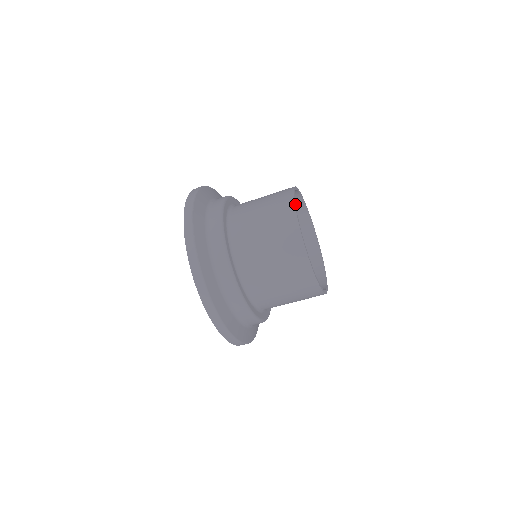
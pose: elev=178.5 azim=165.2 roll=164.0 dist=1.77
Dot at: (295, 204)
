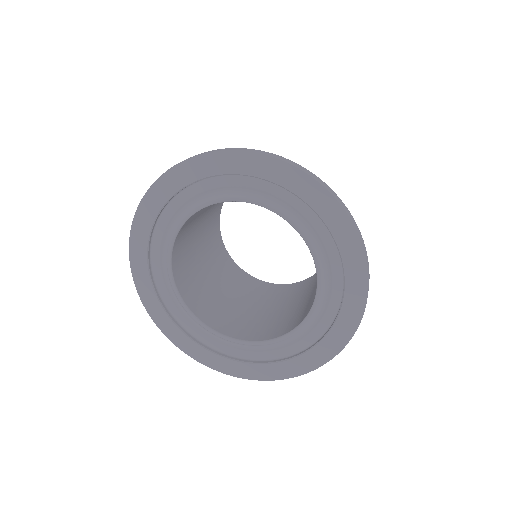
Dot at: occluded
